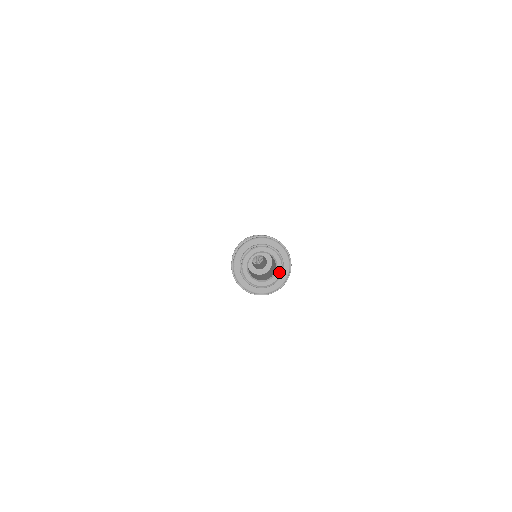
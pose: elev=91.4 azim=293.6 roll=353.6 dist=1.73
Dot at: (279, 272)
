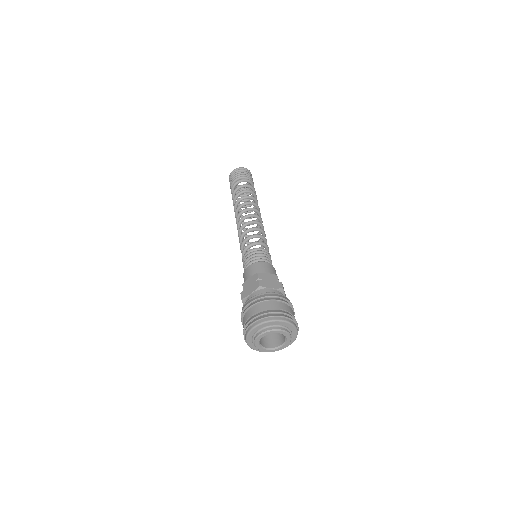
Dot at: (287, 335)
